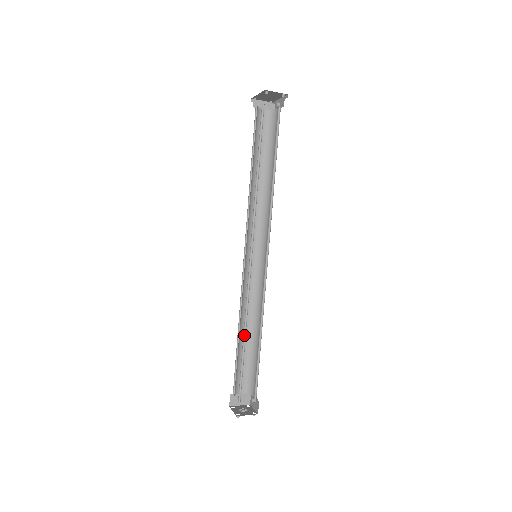
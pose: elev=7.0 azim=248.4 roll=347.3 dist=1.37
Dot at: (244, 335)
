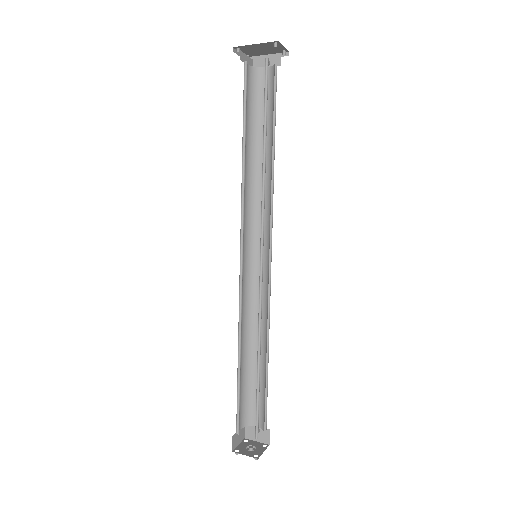
Dot at: (257, 357)
